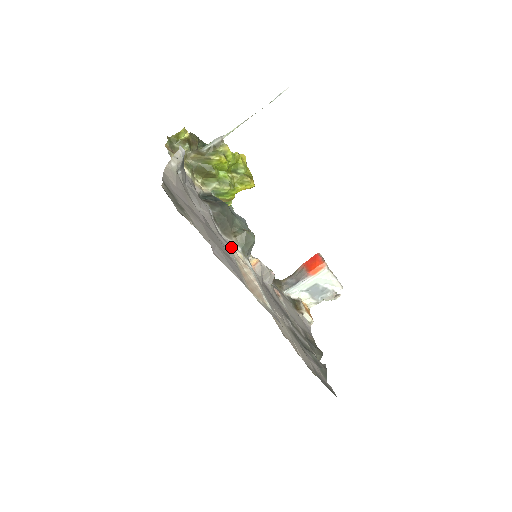
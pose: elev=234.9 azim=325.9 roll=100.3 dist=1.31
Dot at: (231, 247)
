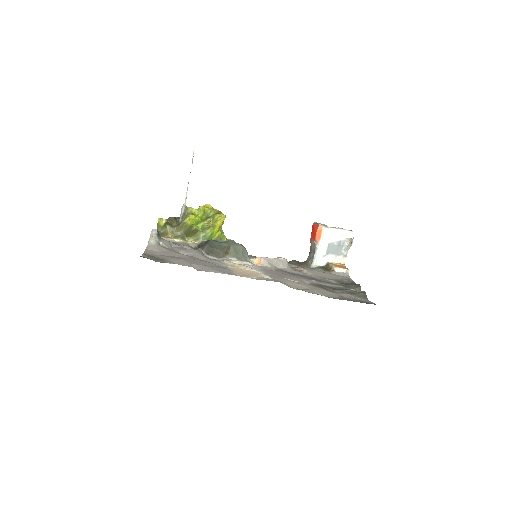
Dot at: (225, 261)
